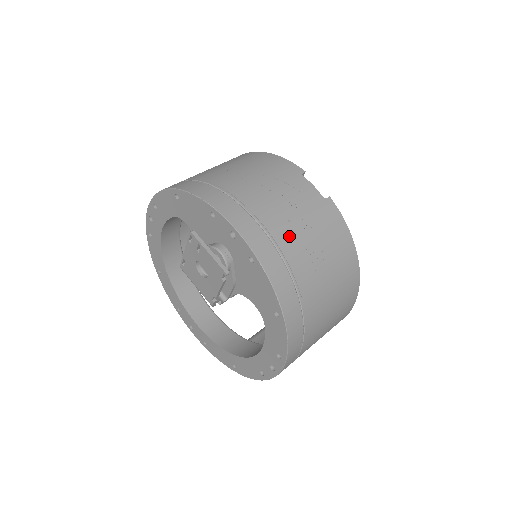
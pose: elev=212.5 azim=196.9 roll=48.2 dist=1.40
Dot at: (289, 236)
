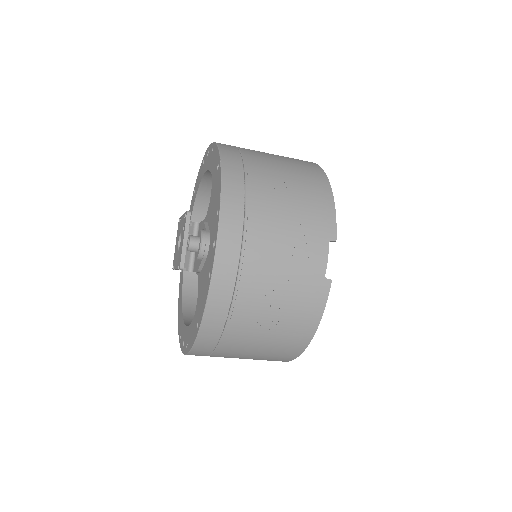
Dot at: (257, 284)
